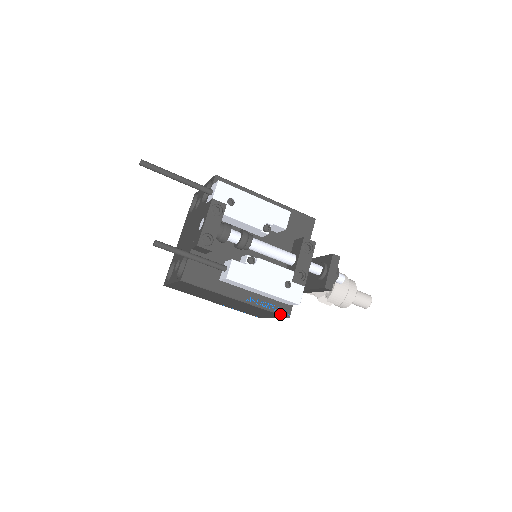
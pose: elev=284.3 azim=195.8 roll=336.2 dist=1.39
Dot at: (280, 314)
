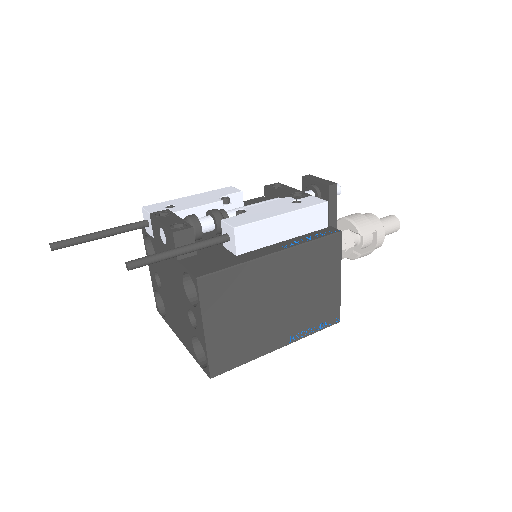
Dot at: (329, 235)
